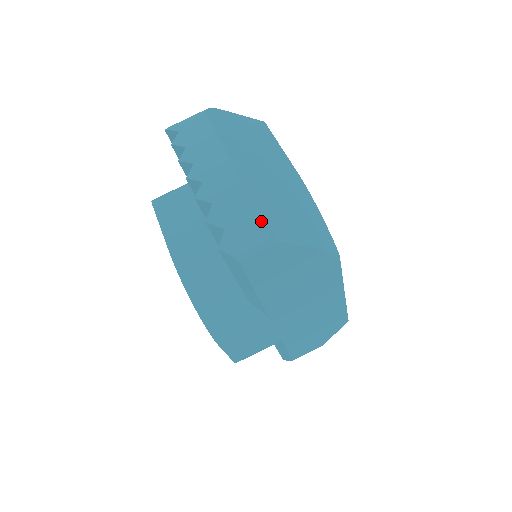
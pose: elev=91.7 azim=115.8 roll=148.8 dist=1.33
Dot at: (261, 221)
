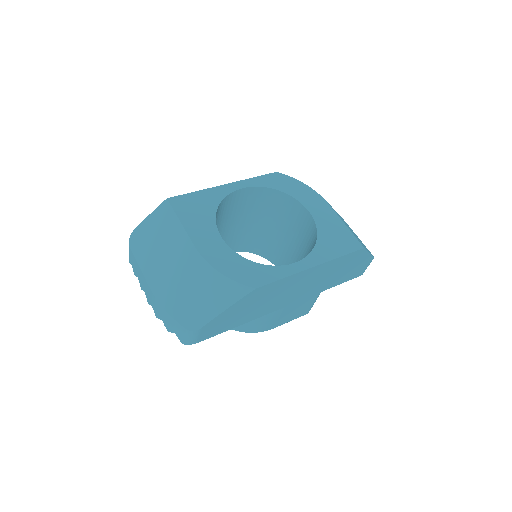
Dot at: (181, 326)
